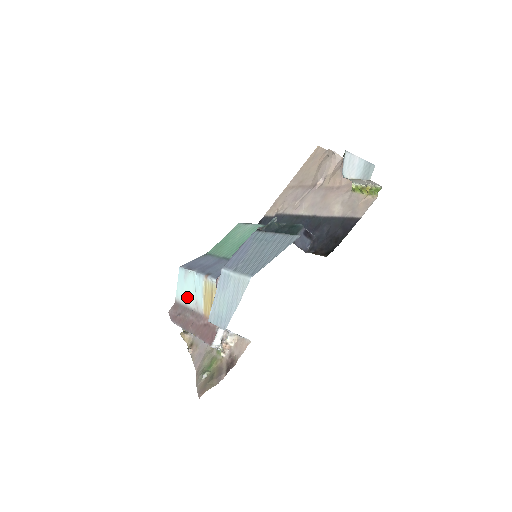
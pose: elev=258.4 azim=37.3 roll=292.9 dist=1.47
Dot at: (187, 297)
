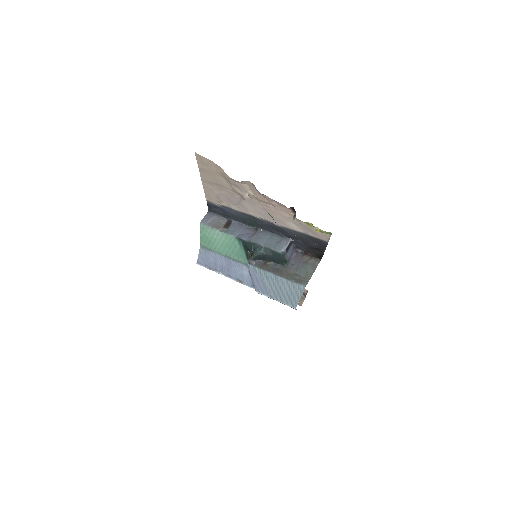
Dot at: occluded
